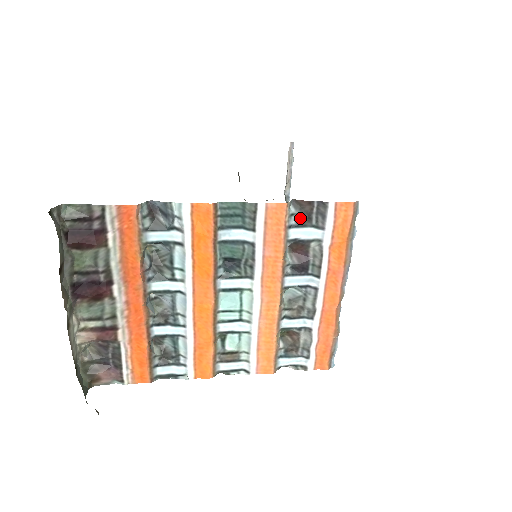
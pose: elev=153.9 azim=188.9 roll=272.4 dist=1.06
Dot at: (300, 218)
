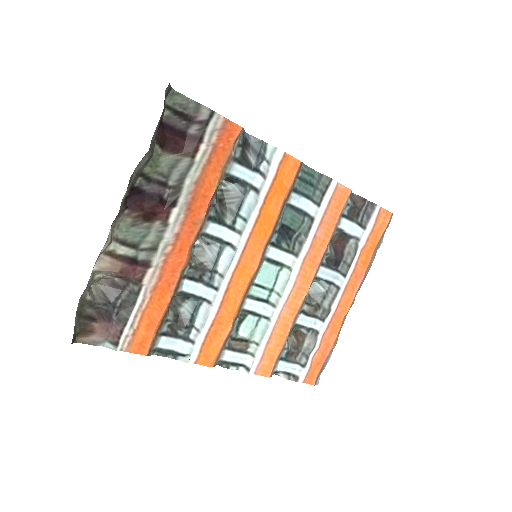
Dot at: (351, 211)
